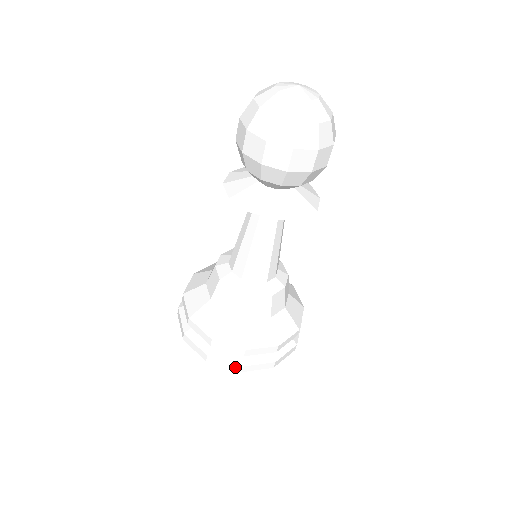
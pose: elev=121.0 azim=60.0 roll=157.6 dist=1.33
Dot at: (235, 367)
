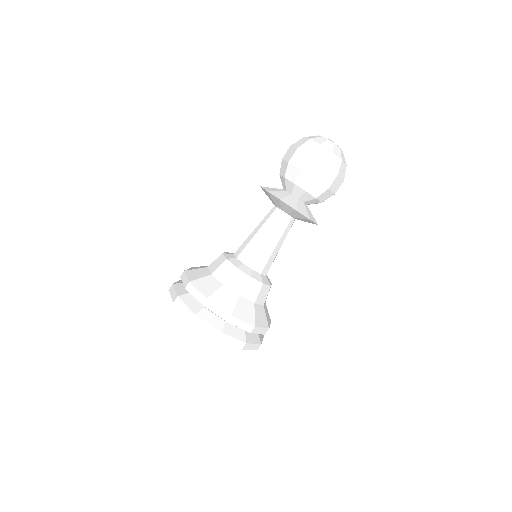
Dot at: (175, 297)
